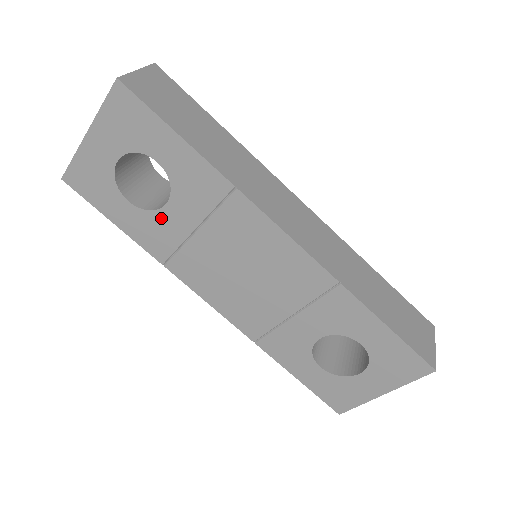
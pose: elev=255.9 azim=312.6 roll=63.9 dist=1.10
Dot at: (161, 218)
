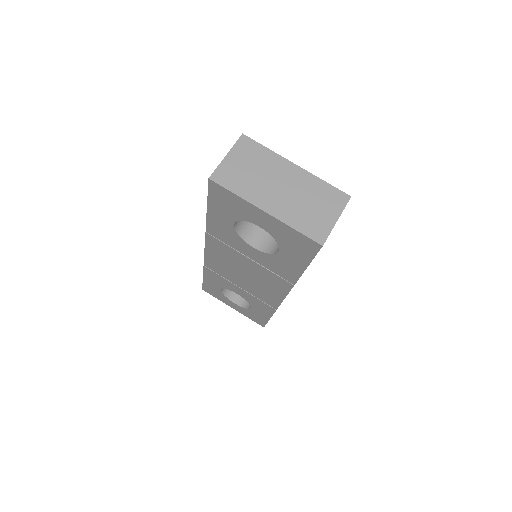
Dot at: (240, 241)
